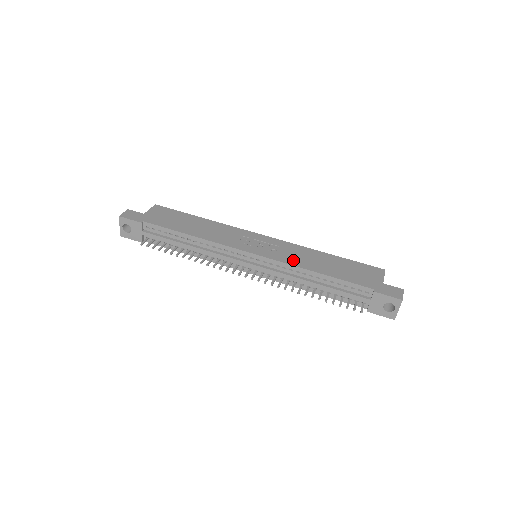
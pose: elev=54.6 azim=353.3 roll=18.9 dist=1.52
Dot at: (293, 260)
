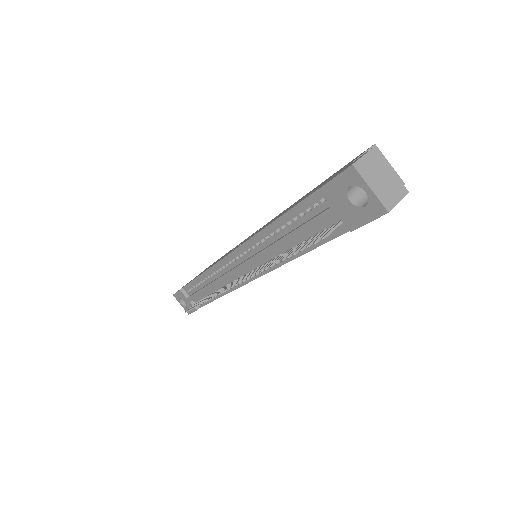
Dot at: occluded
